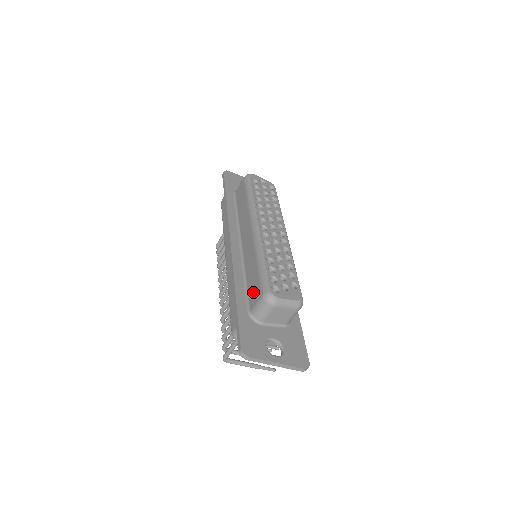
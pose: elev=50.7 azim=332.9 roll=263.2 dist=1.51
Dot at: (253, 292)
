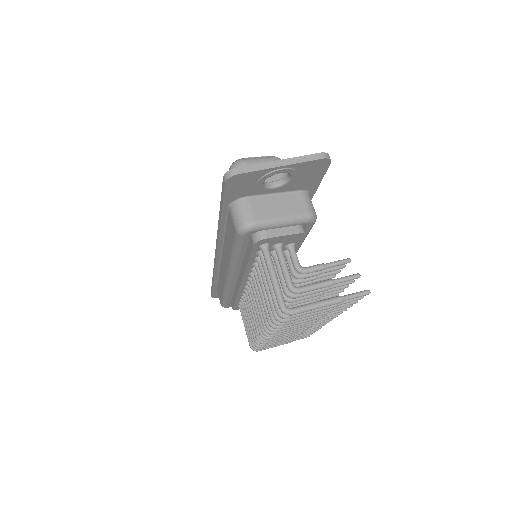
Dot at: occluded
